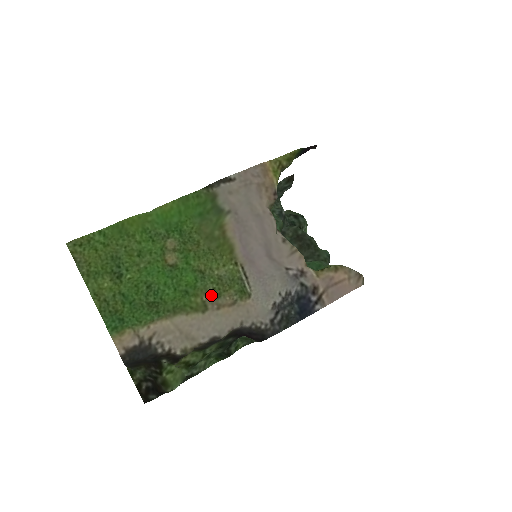
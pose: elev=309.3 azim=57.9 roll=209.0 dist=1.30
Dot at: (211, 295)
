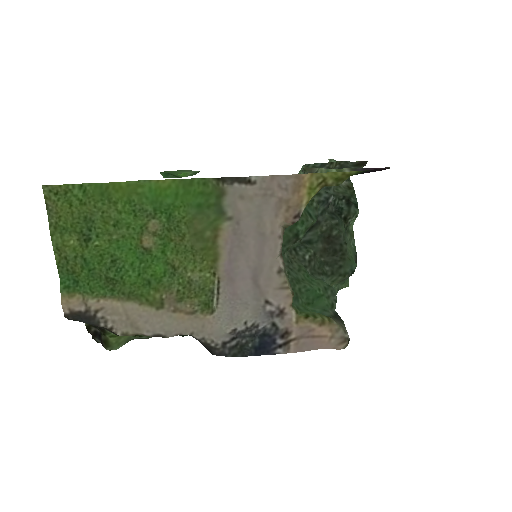
Dot at: (172, 296)
